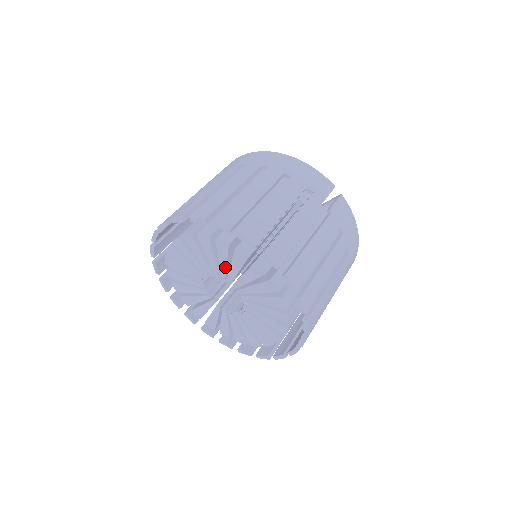
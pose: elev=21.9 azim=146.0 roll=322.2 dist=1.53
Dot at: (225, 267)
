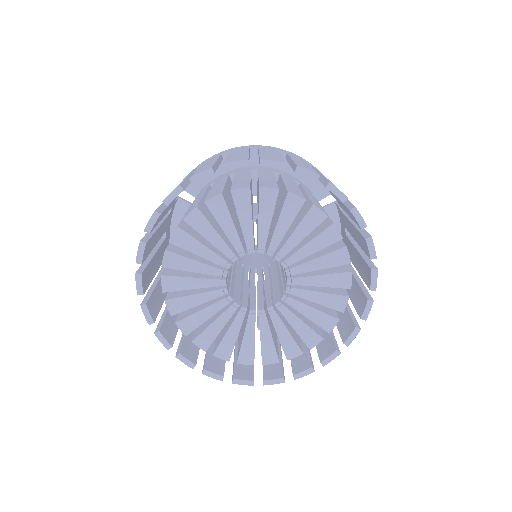
Dot at: (282, 235)
